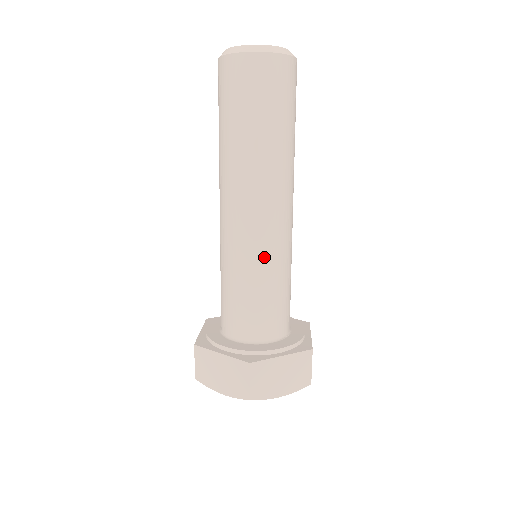
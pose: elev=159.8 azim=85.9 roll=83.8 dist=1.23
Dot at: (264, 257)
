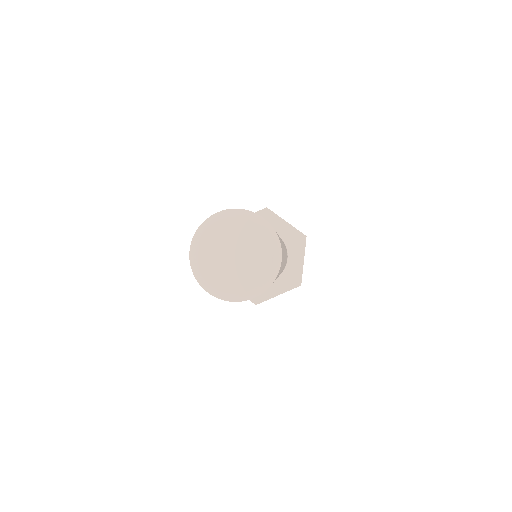
Dot at: occluded
